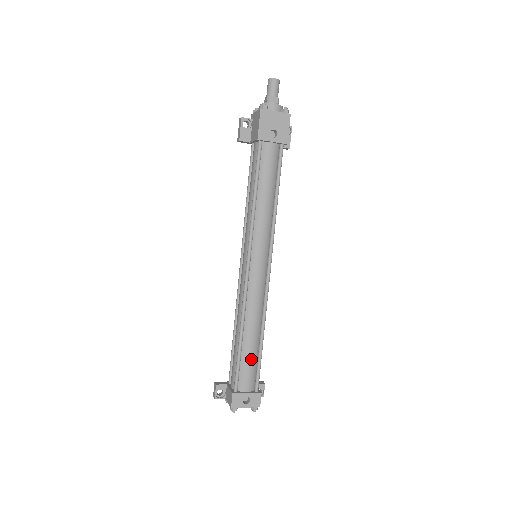
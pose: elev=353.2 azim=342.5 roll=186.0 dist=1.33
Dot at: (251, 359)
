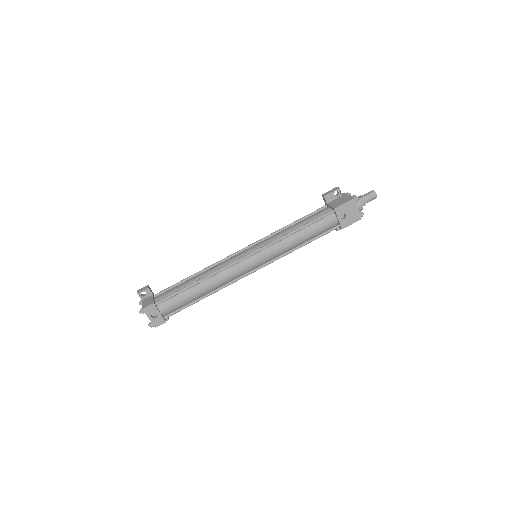
Dot at: (185, 299)
